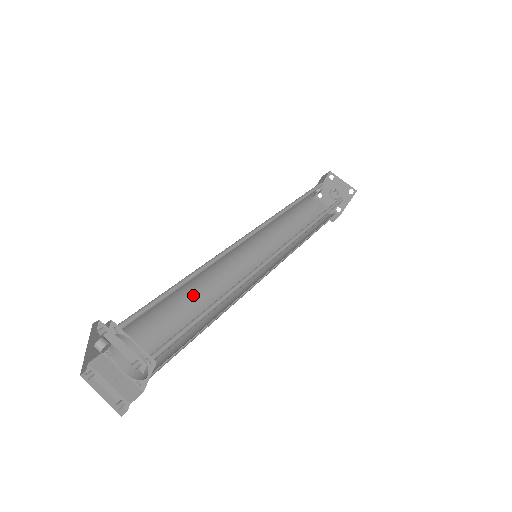
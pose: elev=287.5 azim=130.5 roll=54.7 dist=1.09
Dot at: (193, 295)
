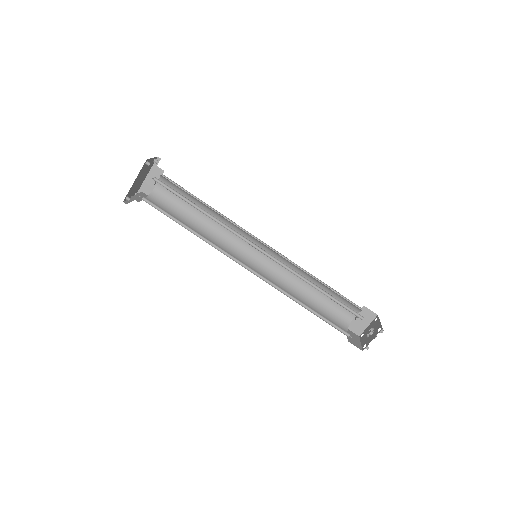
Dot at: (206, 232)
